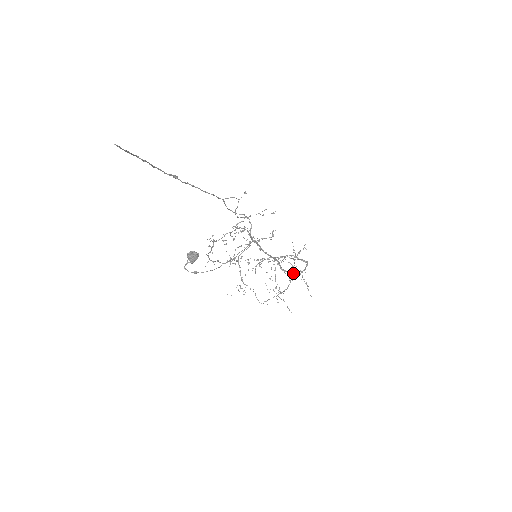
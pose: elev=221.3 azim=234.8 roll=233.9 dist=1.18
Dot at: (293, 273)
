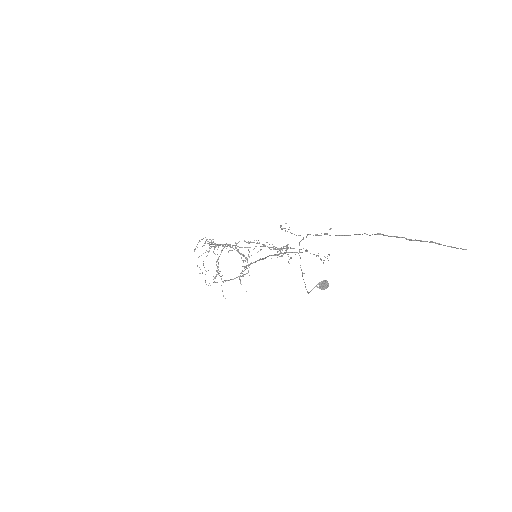
Dot at: (245, 269)
